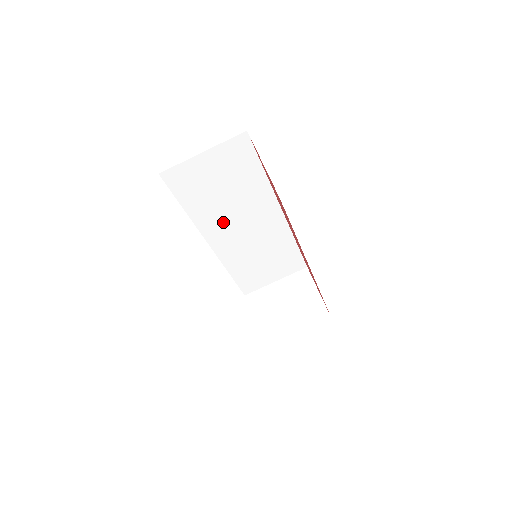
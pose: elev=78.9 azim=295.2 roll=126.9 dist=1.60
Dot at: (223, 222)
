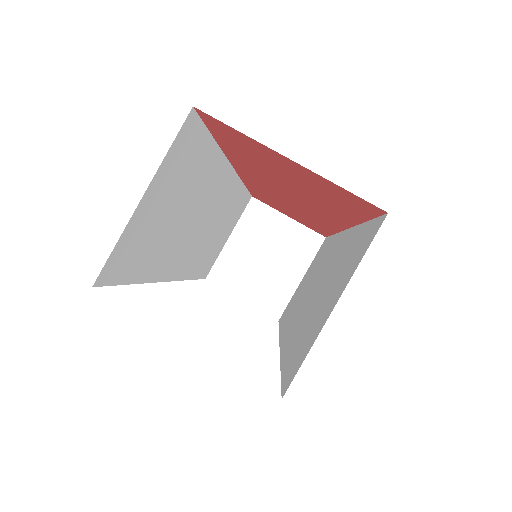
Dot at: (179, 245)
